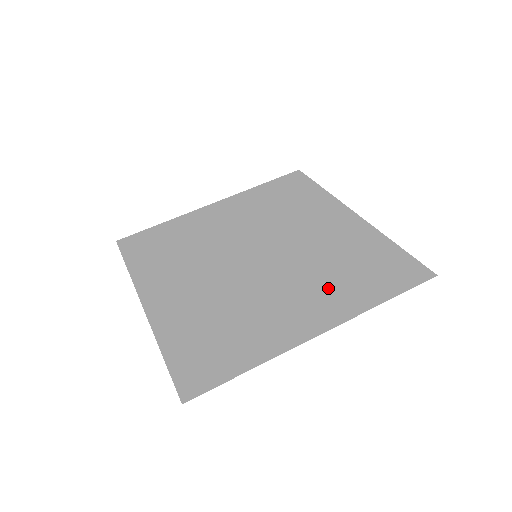
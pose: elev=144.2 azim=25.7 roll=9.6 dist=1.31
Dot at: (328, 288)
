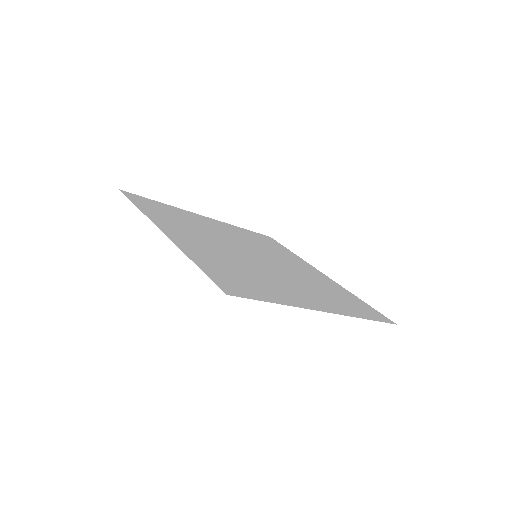
Dot at: (323, 295)
